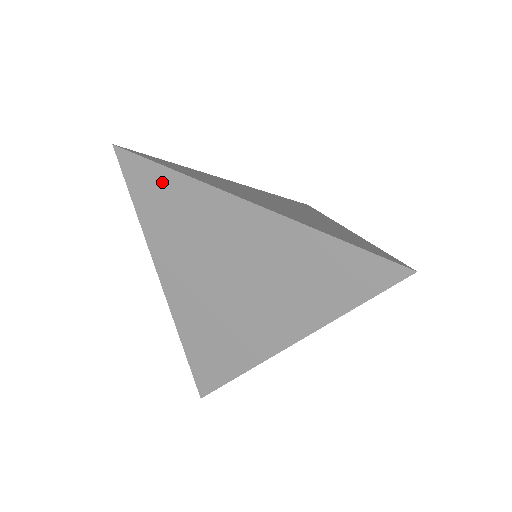
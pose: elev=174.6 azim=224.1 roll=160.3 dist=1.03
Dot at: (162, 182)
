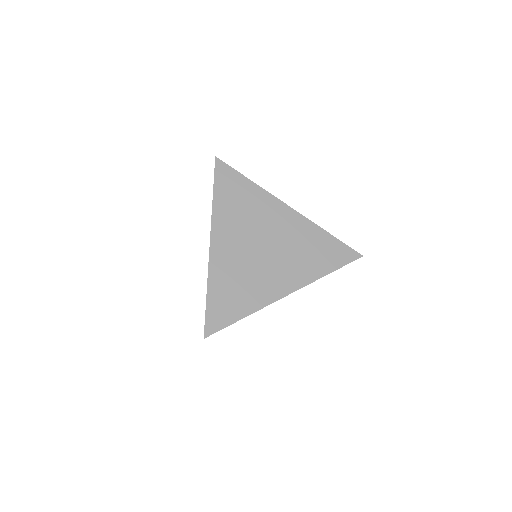
Dot at: (240, 184)
